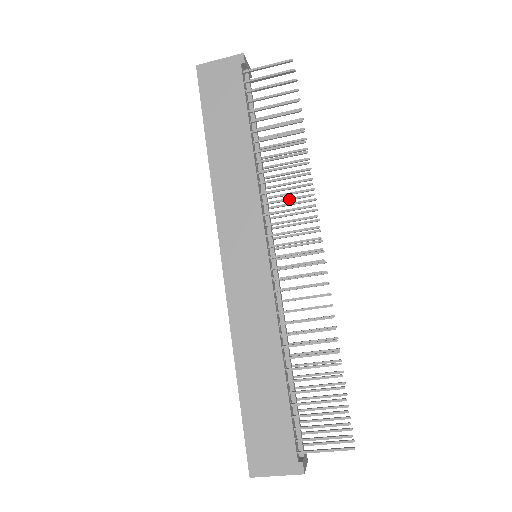
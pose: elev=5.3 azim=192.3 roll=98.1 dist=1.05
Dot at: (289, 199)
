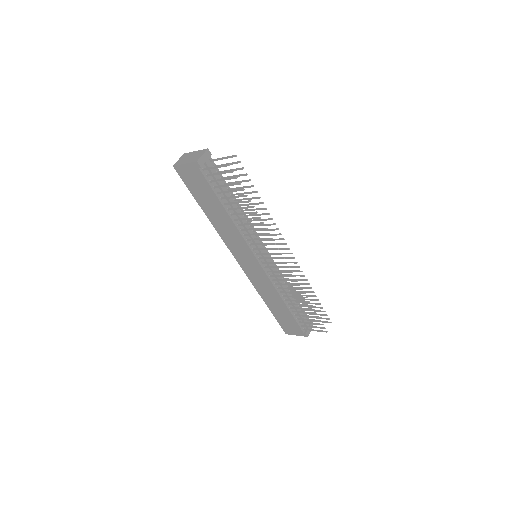
Dot at: occluded
